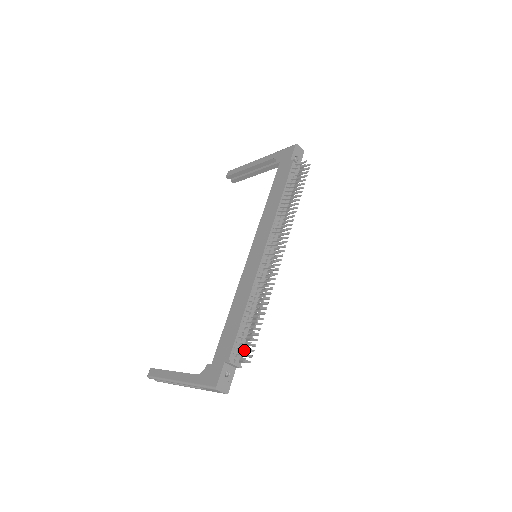
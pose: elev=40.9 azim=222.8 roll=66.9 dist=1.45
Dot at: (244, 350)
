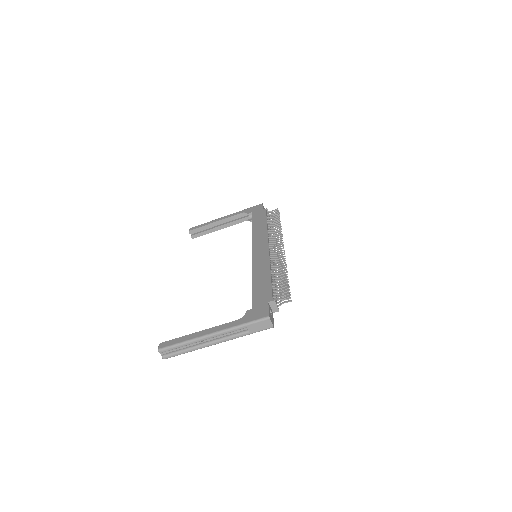
Dot at: occluded
